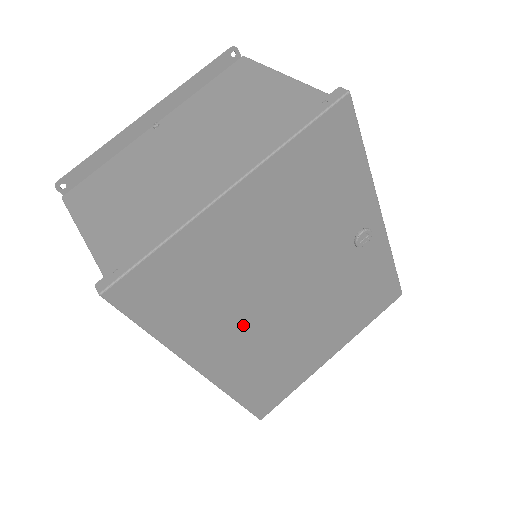
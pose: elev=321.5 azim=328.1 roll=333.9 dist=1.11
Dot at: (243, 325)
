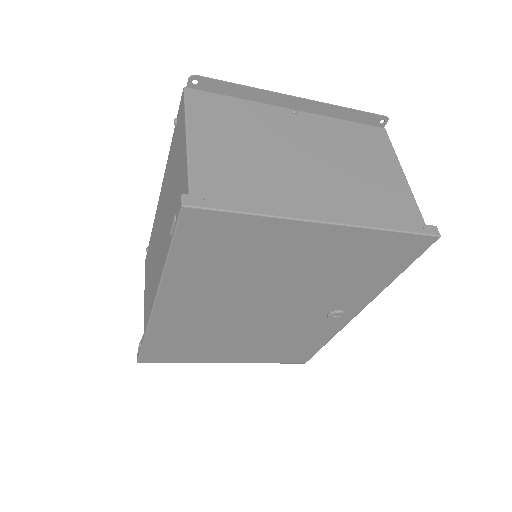
Dot at: (216, 300)
